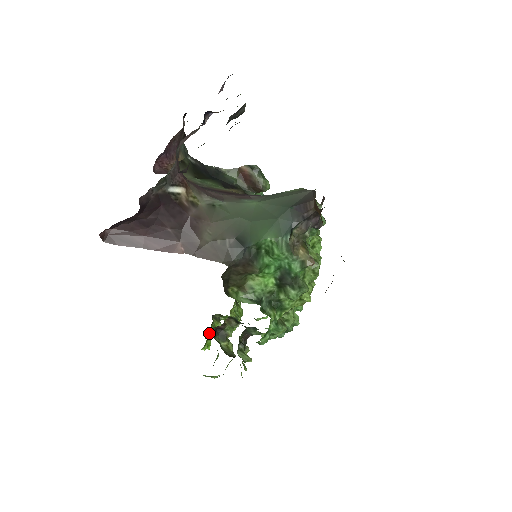
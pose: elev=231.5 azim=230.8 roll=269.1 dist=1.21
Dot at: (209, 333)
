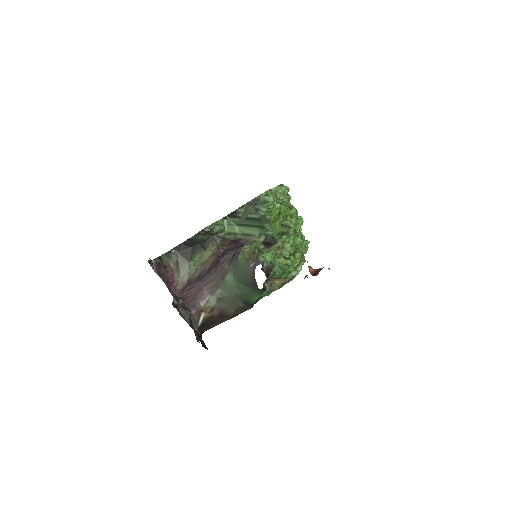
Dot at: occluded
